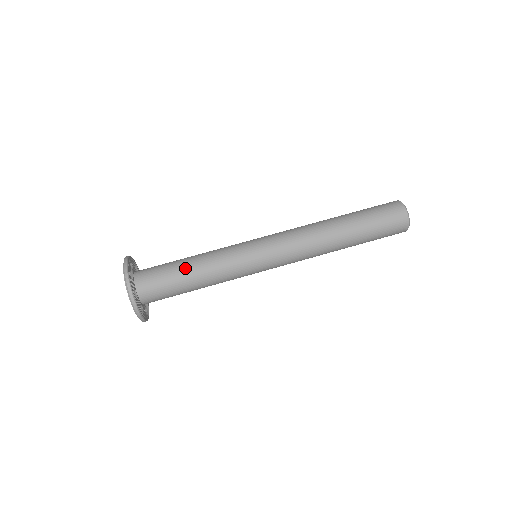
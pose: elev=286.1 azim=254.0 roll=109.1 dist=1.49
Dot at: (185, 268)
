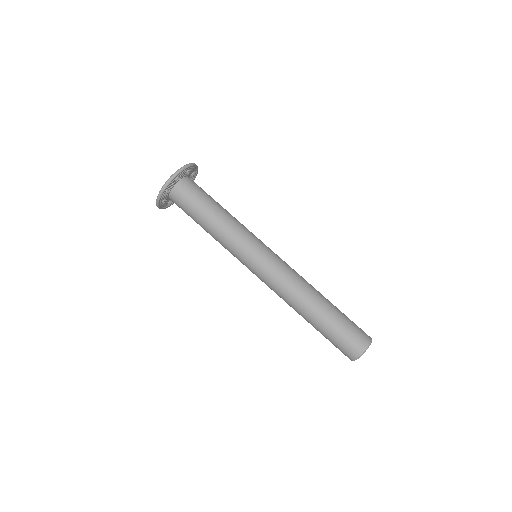
Dot at: (209, 212)
